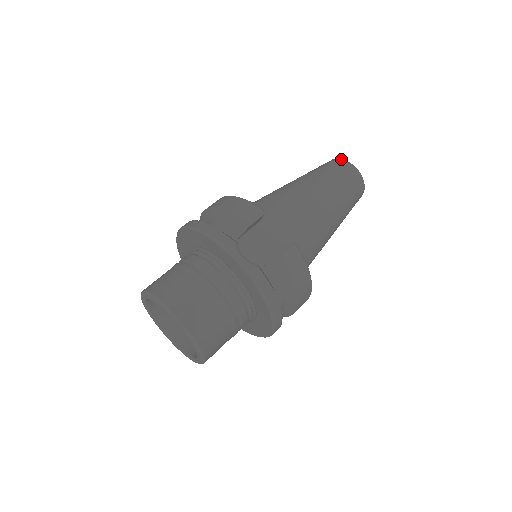
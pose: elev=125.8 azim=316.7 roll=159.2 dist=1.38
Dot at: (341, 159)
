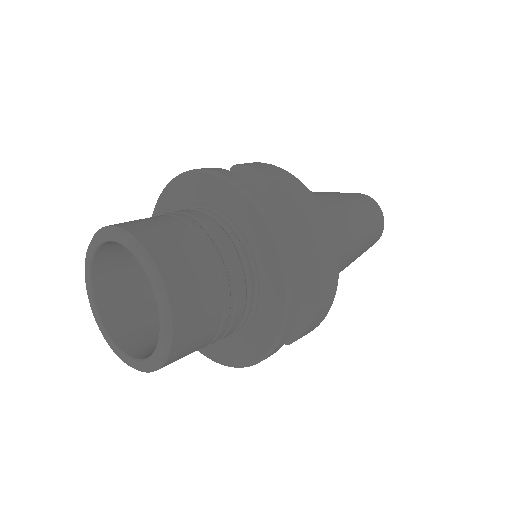
Dot at: occluded
